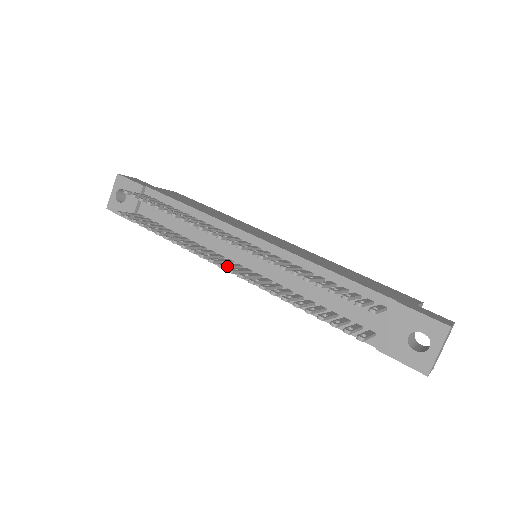
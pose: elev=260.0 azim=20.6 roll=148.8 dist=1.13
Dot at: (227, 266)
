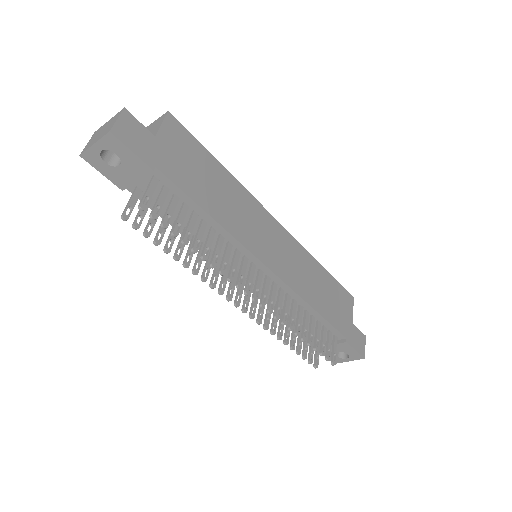
Dot at: (240, 300)
